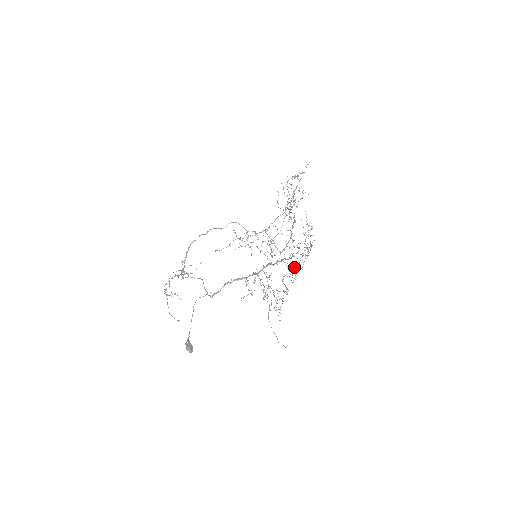
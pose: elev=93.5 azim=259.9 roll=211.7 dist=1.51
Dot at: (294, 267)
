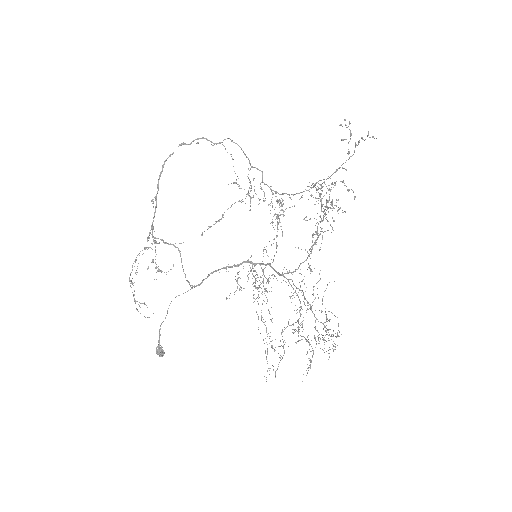
Dot at: (301, 307)
